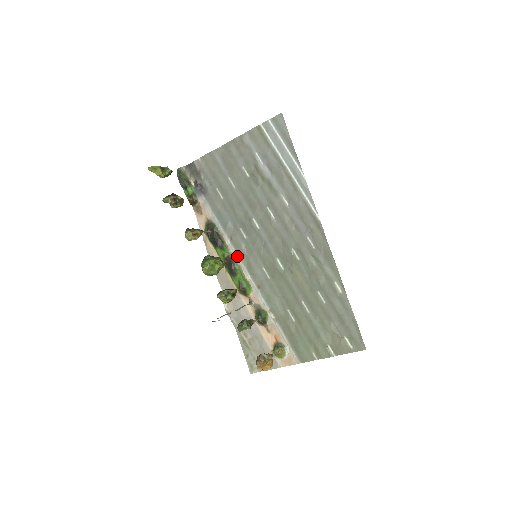
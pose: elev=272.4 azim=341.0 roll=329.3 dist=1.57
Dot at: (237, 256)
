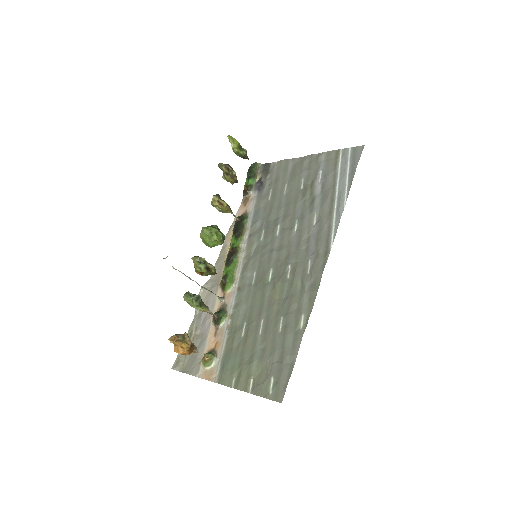
Dot at: (243, 252)
